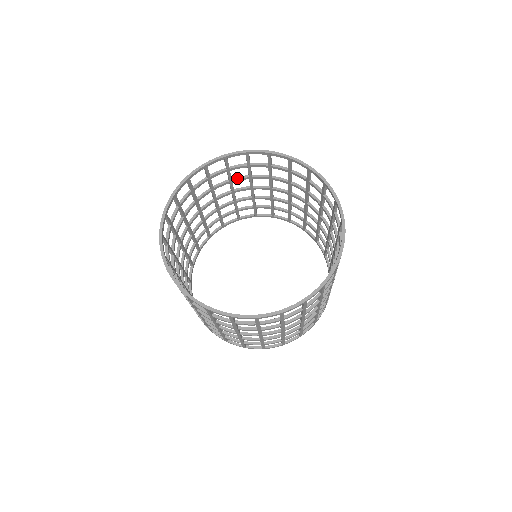
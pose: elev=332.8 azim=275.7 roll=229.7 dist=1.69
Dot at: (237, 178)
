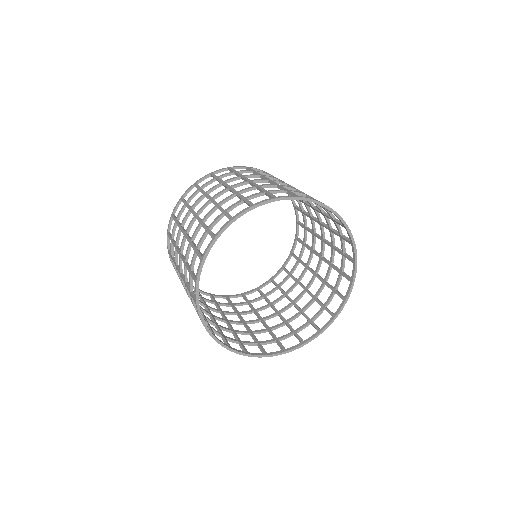
Dot at: (208, 217)
